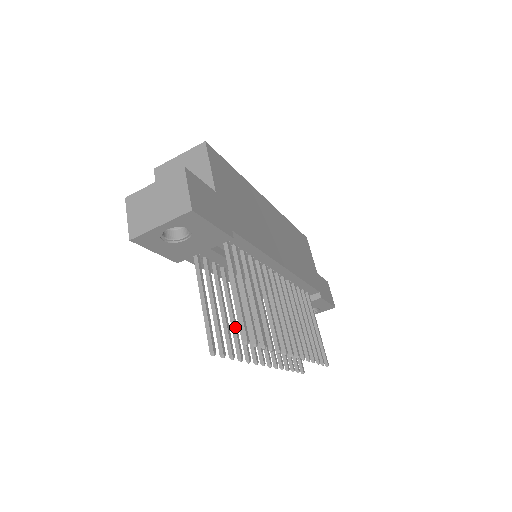
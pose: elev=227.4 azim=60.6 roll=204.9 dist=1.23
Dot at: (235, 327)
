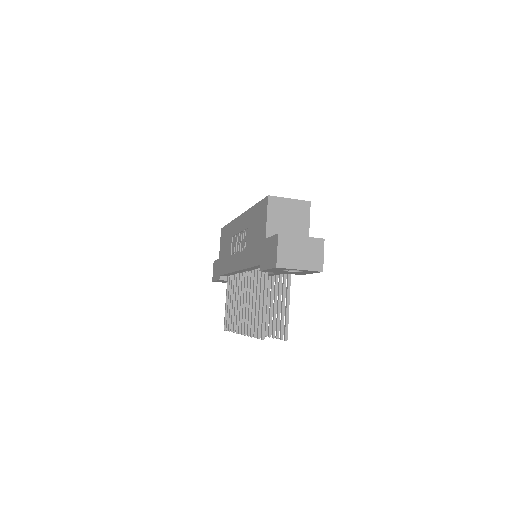
Dot at: occluded
